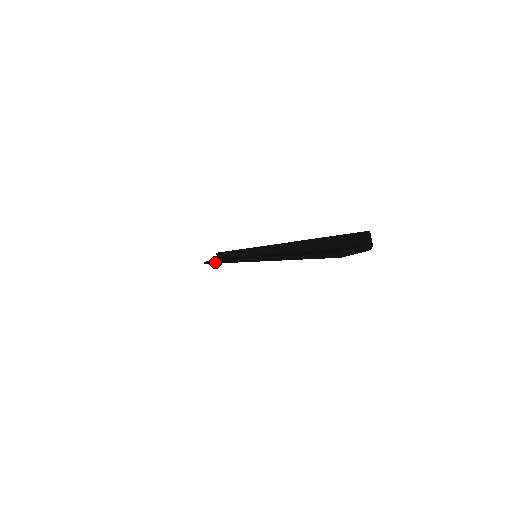
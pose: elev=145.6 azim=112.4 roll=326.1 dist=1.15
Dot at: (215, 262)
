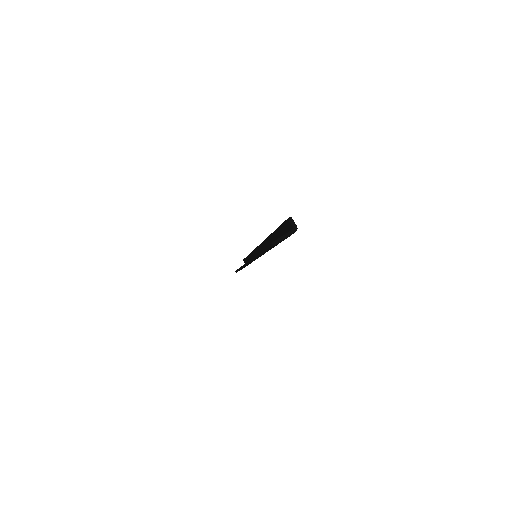
Dot at: (238, 269)
